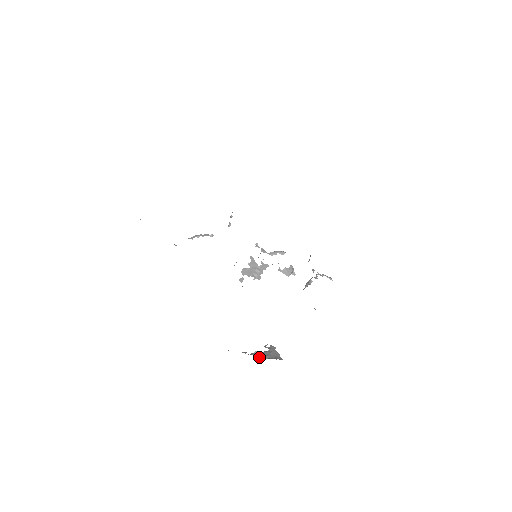
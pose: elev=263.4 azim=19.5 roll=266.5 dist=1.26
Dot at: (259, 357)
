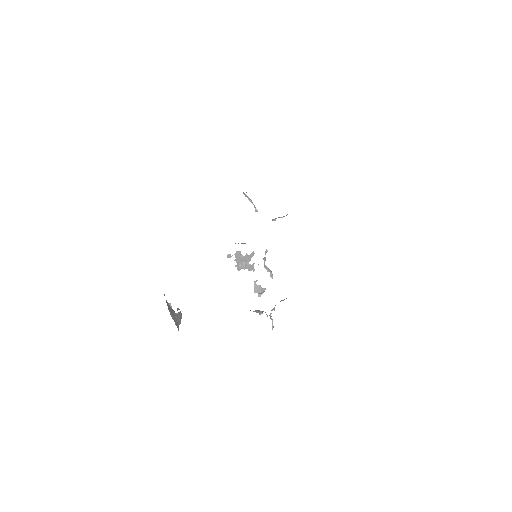
Dot at: (169, 309)
